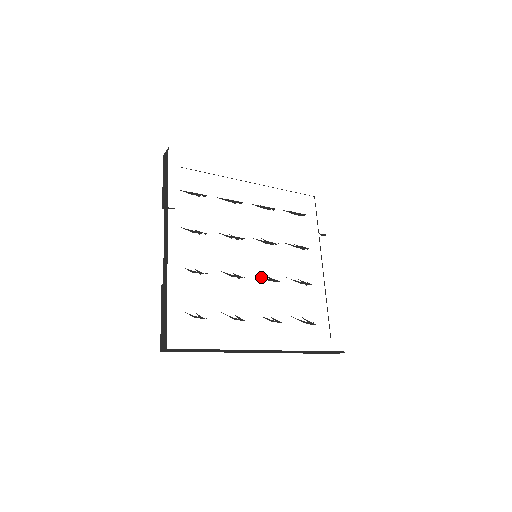
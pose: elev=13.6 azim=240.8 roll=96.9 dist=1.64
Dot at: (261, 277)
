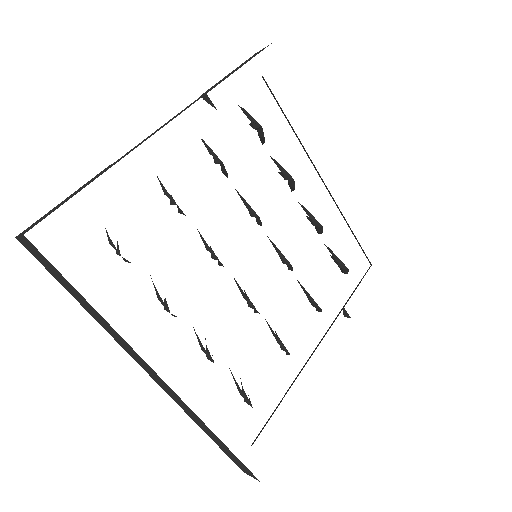
Dot at: (239, 287)
